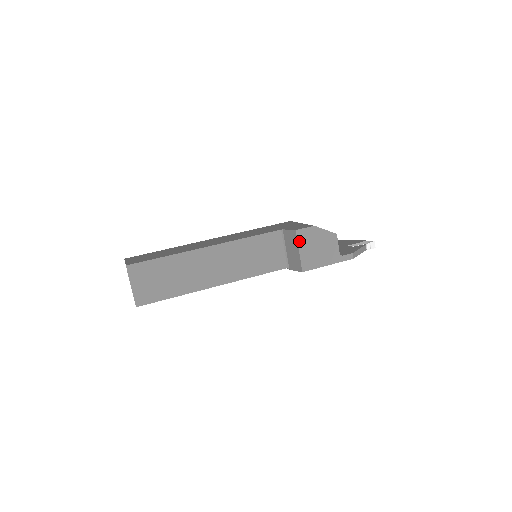
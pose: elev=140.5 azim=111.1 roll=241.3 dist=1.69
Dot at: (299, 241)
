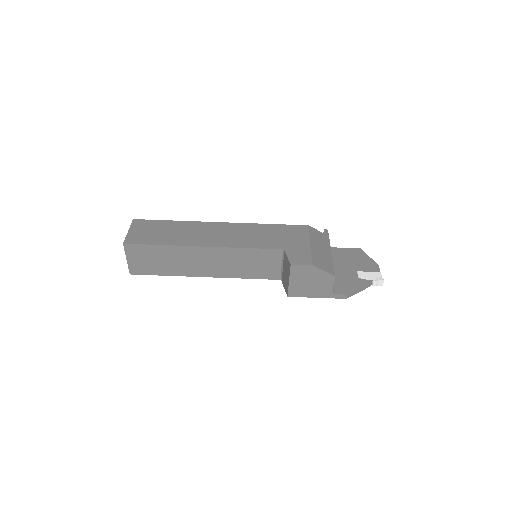
Dot at: (292, 273)
